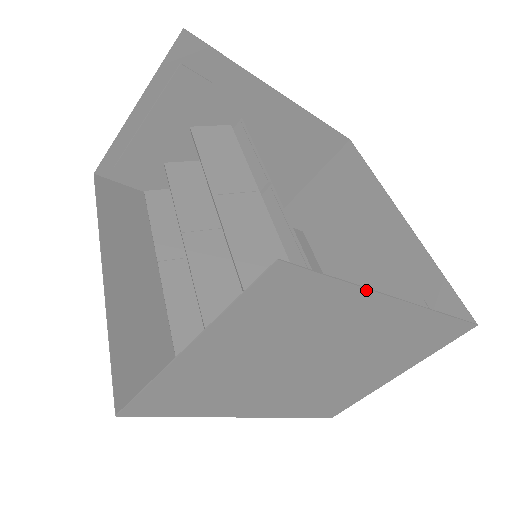
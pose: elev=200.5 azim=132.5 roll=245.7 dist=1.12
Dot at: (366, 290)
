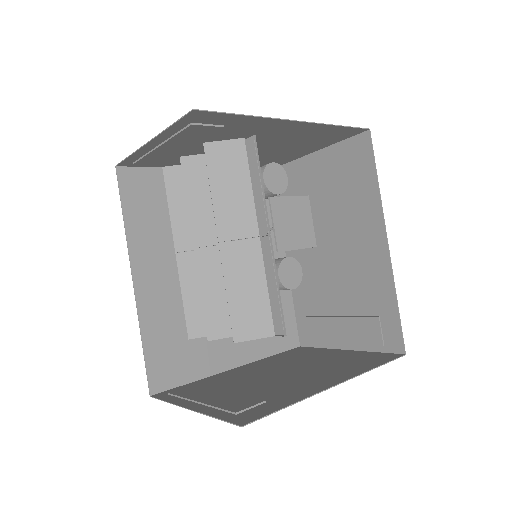
Dot at: occluded
